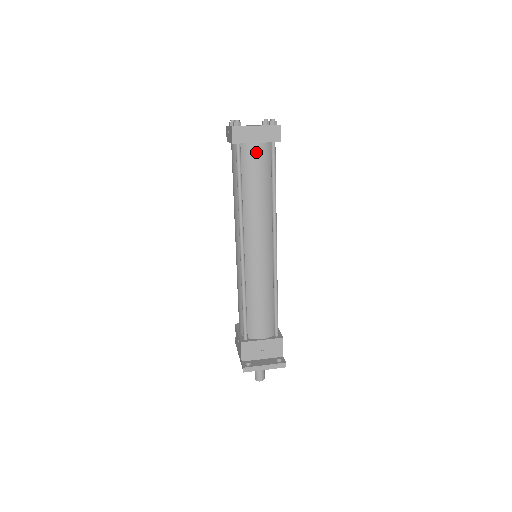
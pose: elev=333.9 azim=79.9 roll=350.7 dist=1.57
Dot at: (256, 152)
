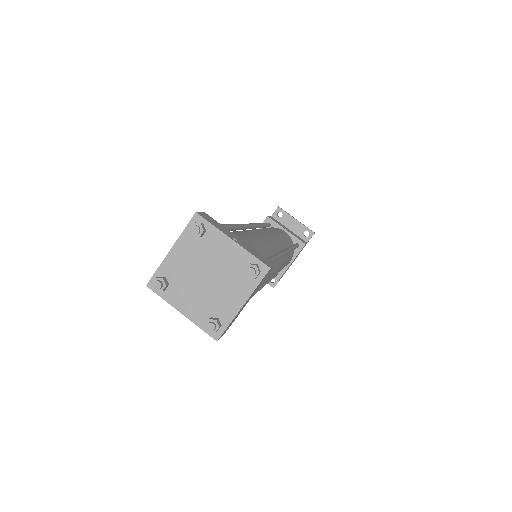
Dot at: occluded
